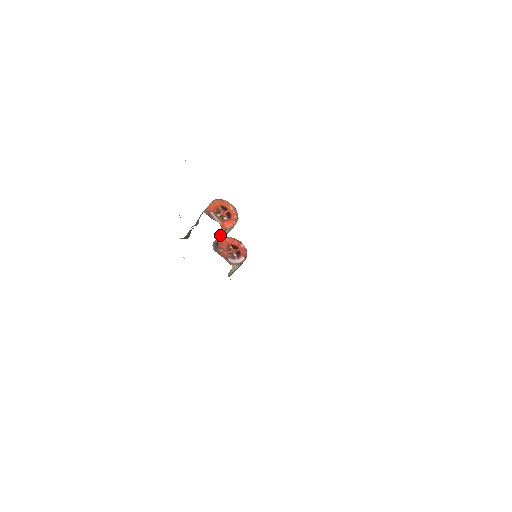
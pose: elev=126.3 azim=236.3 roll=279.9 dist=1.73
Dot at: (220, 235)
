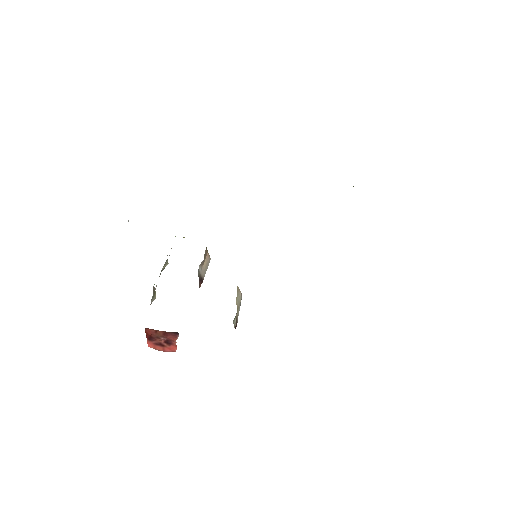
Dot at: (204, 254)
